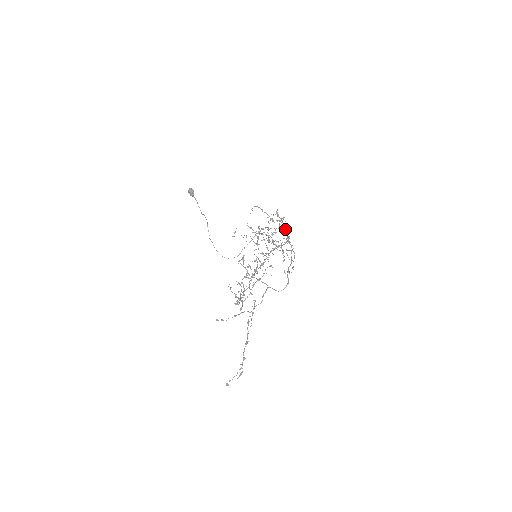
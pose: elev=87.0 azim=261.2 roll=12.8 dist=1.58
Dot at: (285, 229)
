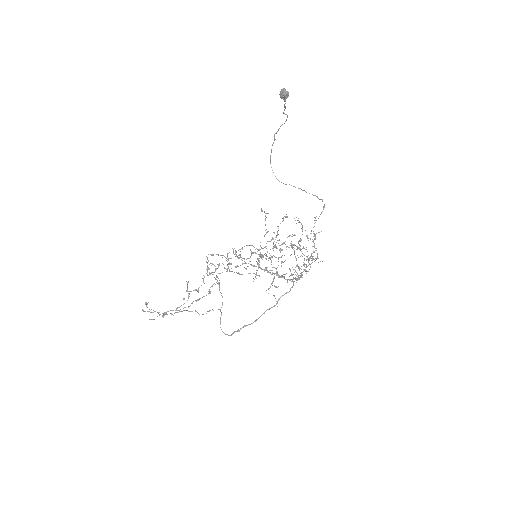
Dot at: (298, 278)
